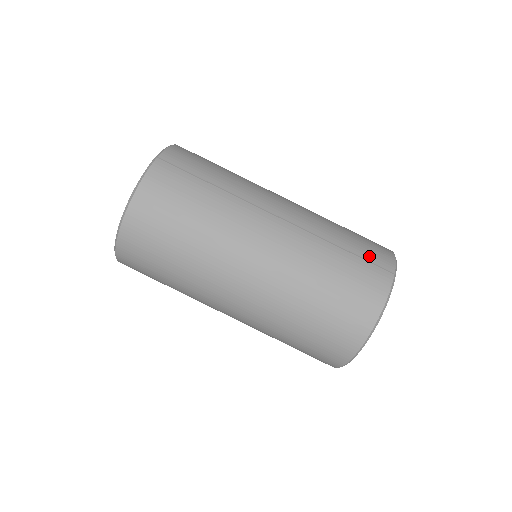
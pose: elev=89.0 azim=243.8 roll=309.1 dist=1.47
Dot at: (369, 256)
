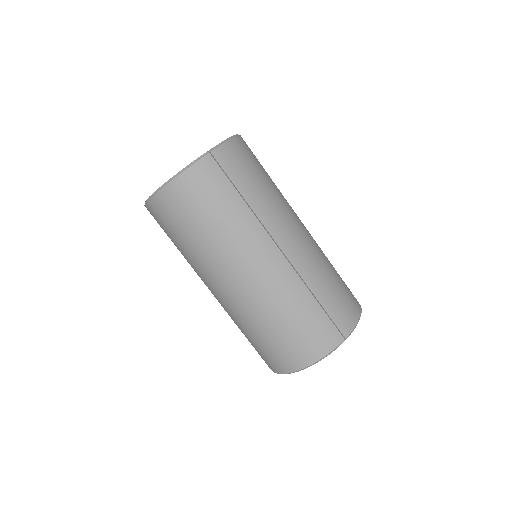
Dot at: (335, 315)
